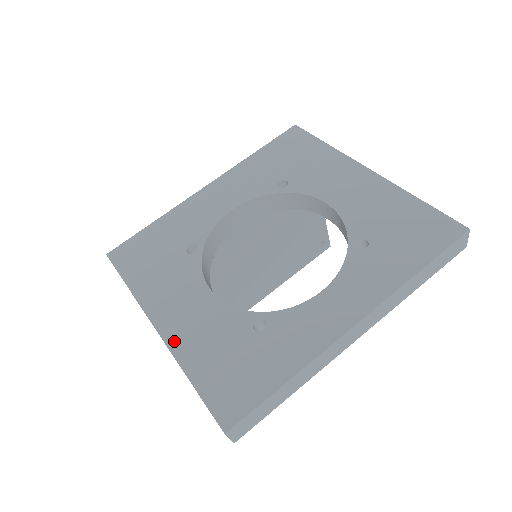
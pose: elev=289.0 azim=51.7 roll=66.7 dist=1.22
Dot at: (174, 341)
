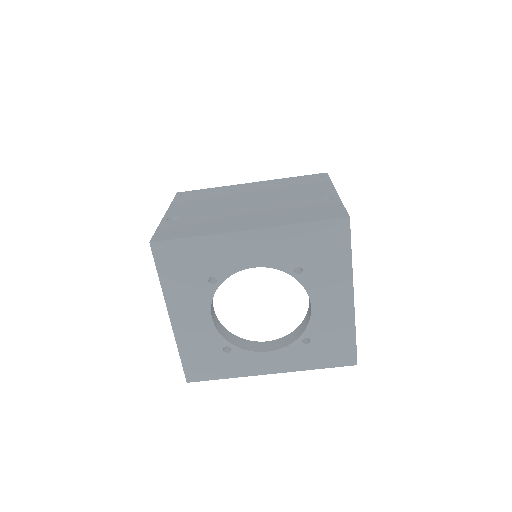
Dot at: (178, 332)
